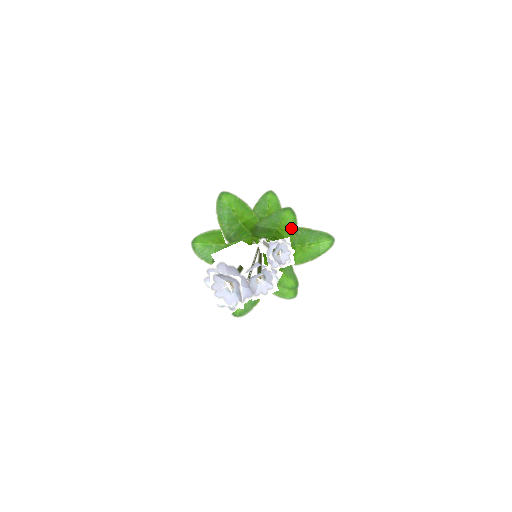
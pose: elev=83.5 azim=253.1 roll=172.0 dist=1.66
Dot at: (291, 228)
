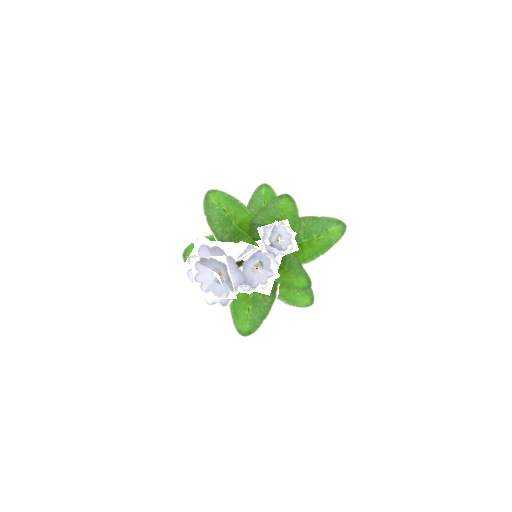
Dot at: (292, 218)
